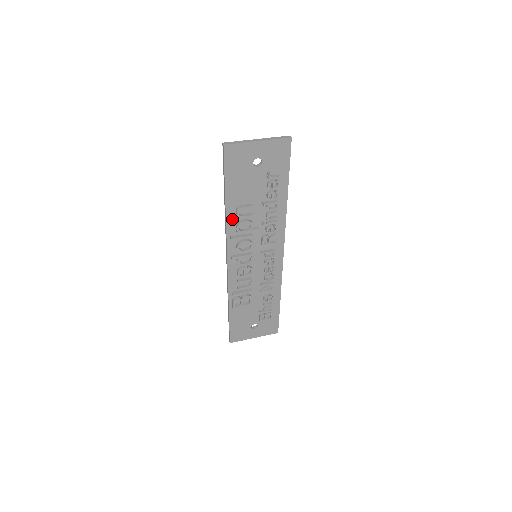
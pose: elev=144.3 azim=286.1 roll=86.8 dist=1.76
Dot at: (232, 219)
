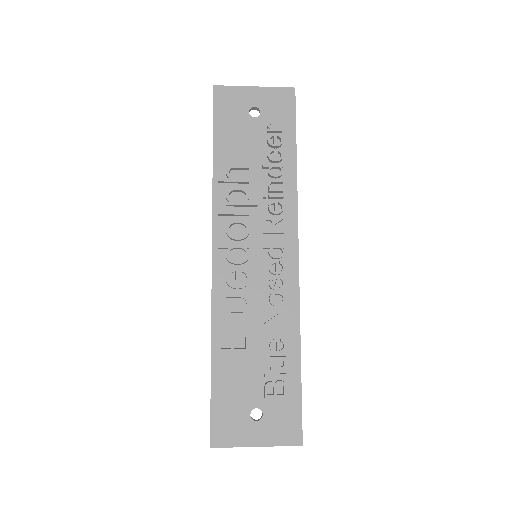
Dot at: (220, 180)
